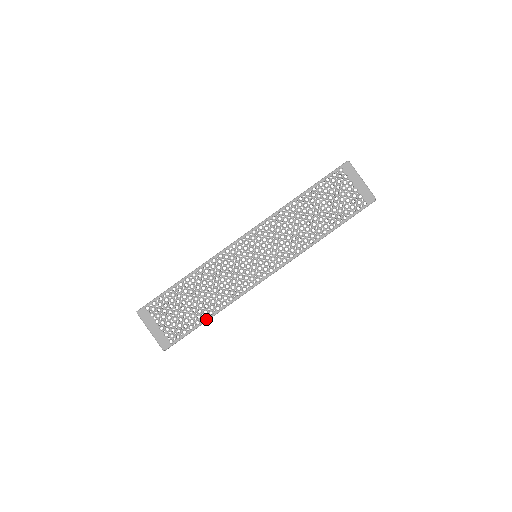
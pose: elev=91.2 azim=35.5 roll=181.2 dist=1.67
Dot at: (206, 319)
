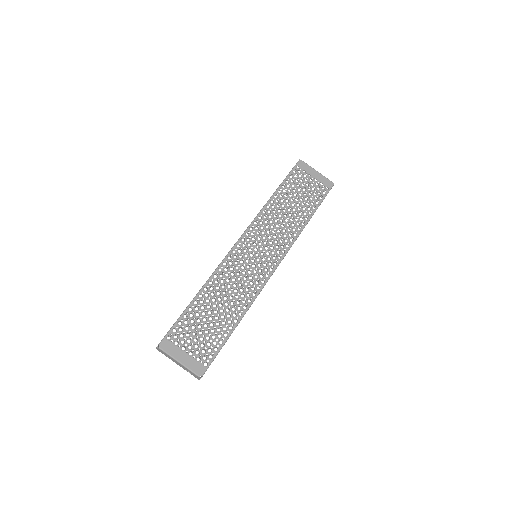
Dot at: (232, 329)
